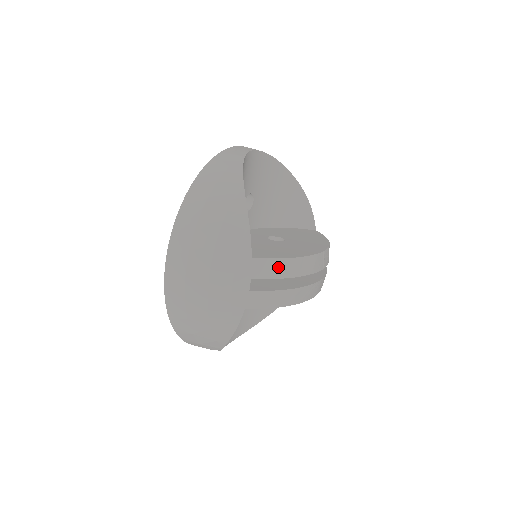
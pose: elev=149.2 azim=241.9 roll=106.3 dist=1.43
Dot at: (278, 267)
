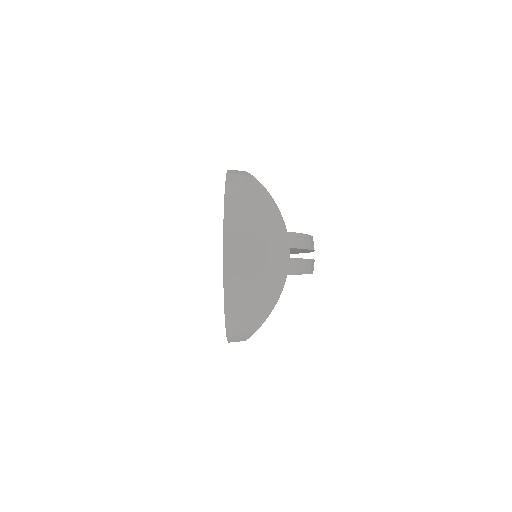
Dot at: (302, 240)
